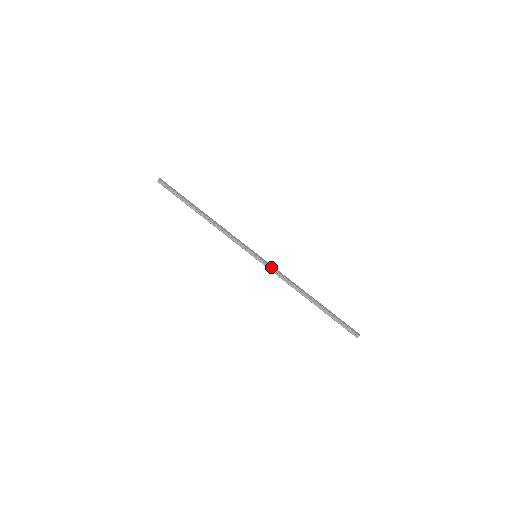
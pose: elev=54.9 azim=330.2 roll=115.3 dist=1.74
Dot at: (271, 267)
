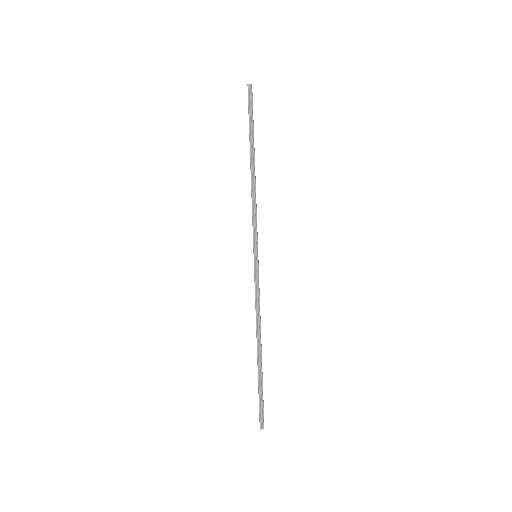
Dot at: occluded
